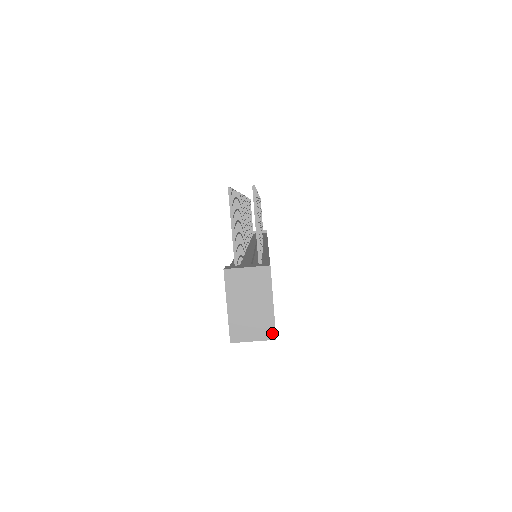
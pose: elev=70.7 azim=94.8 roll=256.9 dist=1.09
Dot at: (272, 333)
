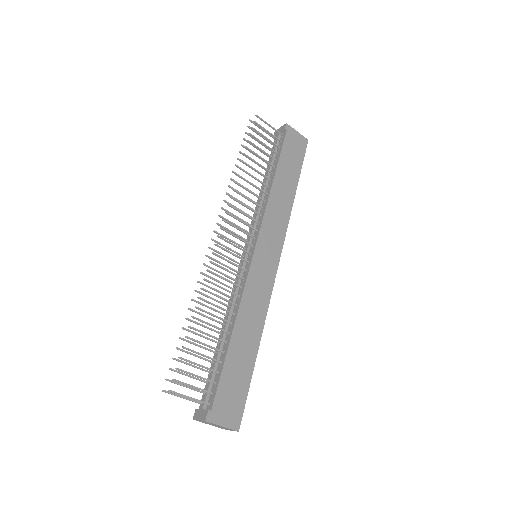
Dot at: occluded
